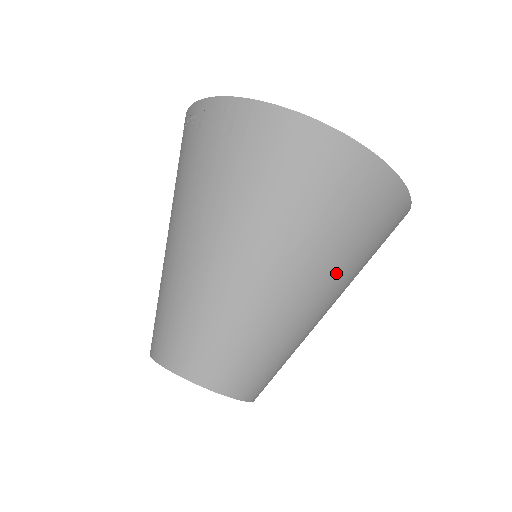
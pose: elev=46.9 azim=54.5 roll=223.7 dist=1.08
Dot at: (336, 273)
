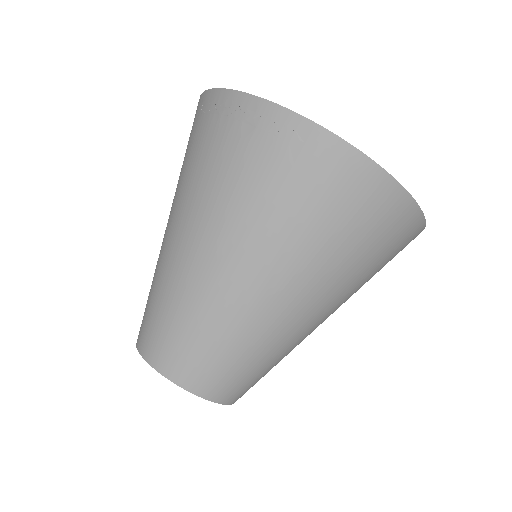
Dot at: (345, 301)
